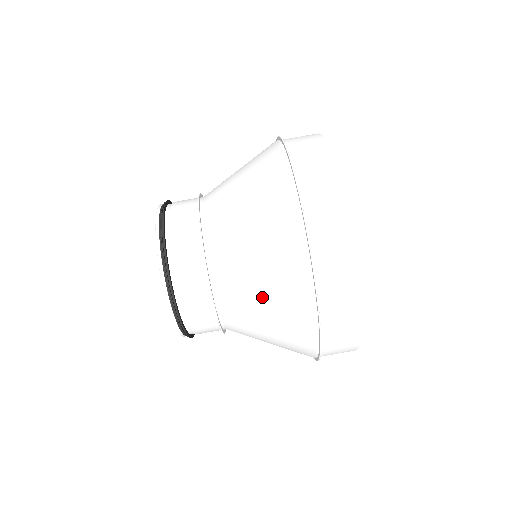
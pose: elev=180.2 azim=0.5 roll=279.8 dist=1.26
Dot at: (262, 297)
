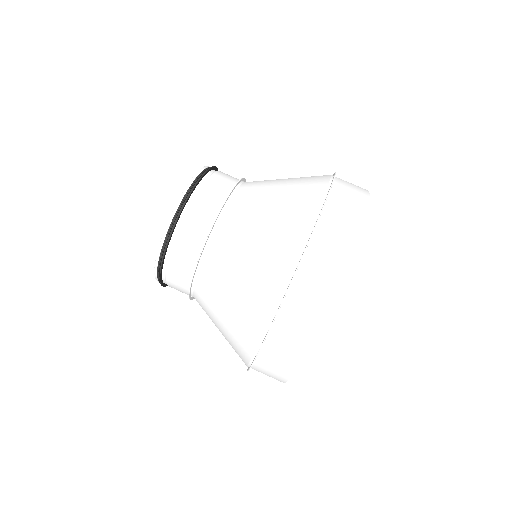
Dot at: (220, 331)
